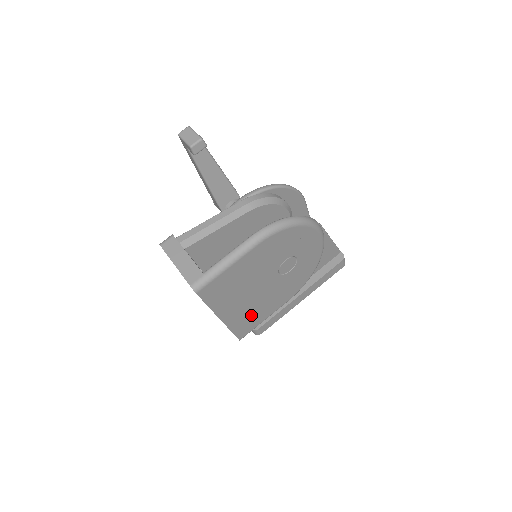
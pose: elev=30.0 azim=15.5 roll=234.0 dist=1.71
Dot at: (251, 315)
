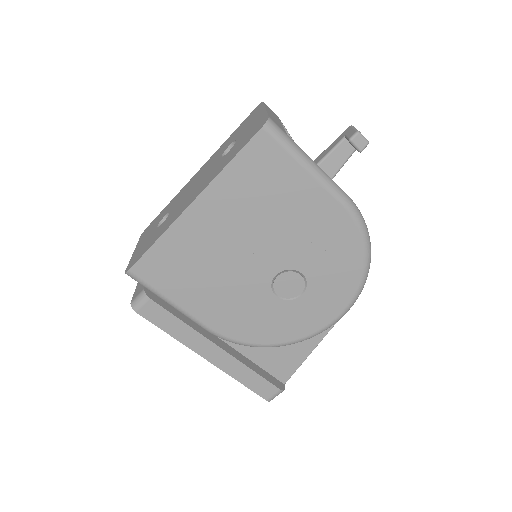
Dot at: (189, 266)
